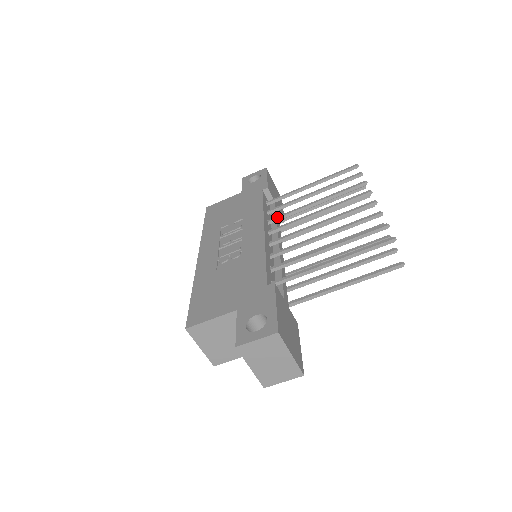
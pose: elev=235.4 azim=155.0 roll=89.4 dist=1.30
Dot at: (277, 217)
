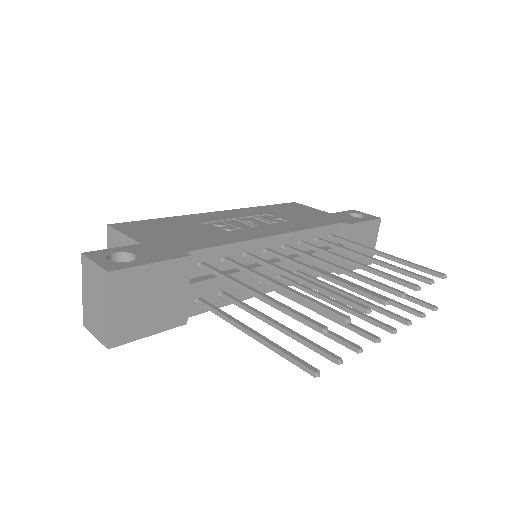
Dot at: (312, 244)
